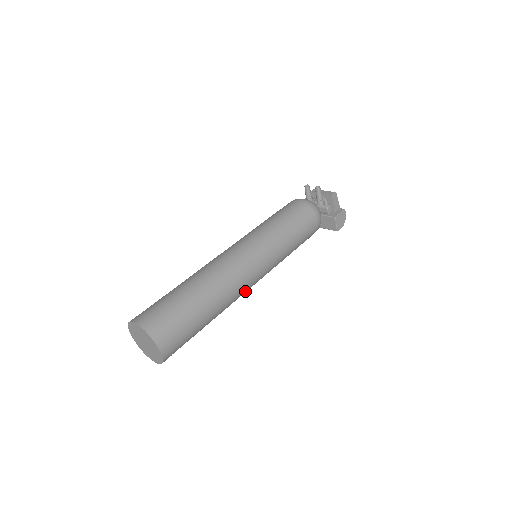
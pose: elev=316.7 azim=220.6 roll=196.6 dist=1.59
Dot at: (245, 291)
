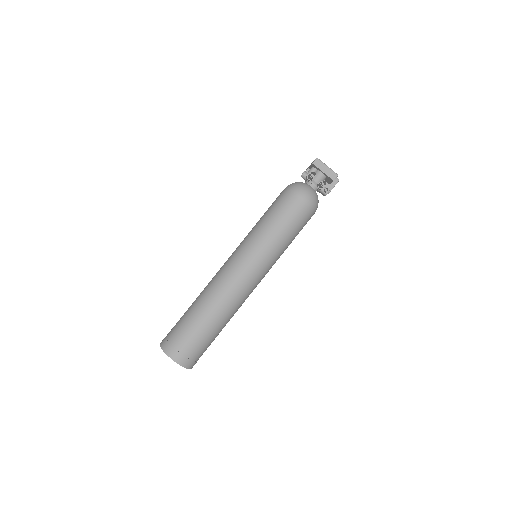
Dot at: occluded
